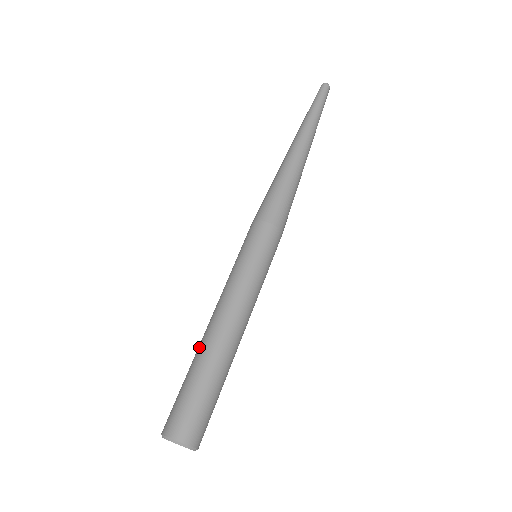
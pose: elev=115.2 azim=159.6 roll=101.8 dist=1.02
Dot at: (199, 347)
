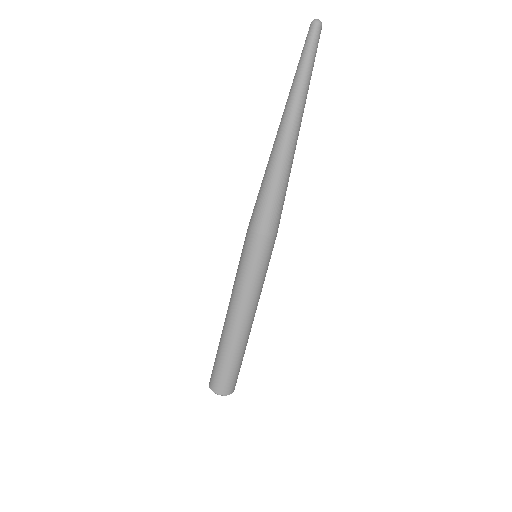
Dot at: (222, 331)
